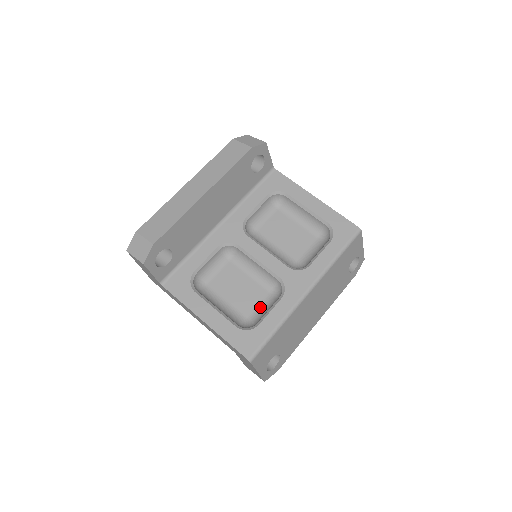
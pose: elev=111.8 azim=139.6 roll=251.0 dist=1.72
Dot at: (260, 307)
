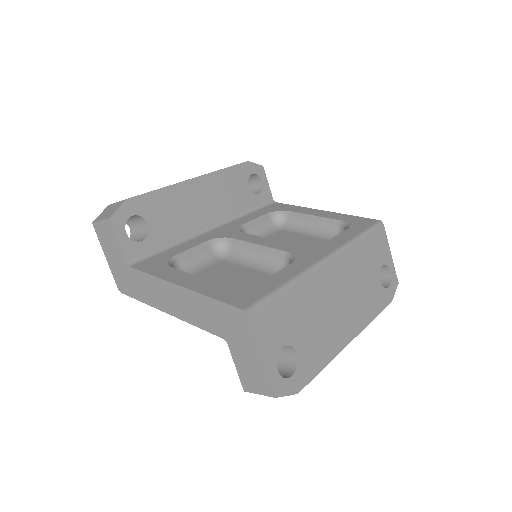
Dot at: occluded
